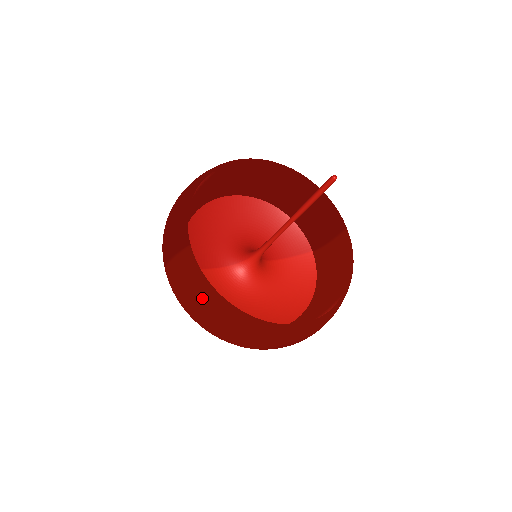
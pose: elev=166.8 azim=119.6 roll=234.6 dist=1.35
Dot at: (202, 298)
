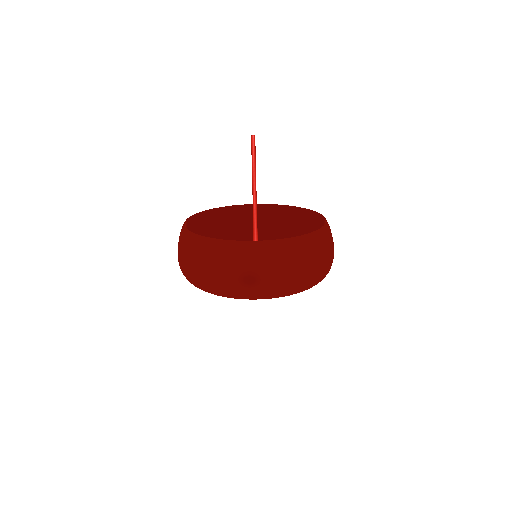
Dot at: (182, 242)
